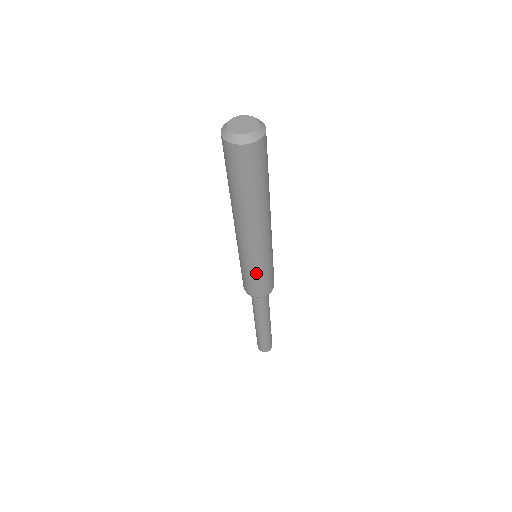
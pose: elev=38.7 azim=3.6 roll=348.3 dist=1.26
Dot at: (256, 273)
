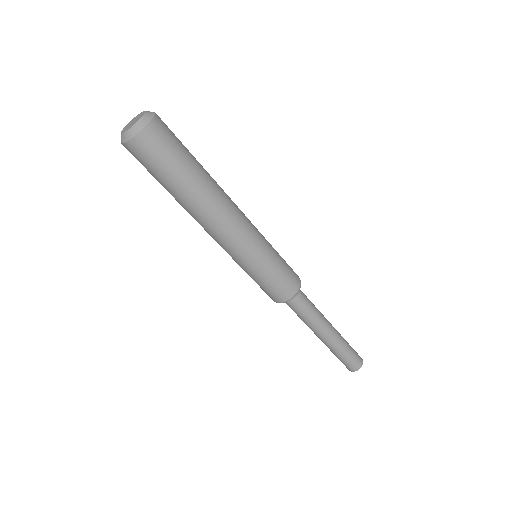
Dot at: (267, 268)
